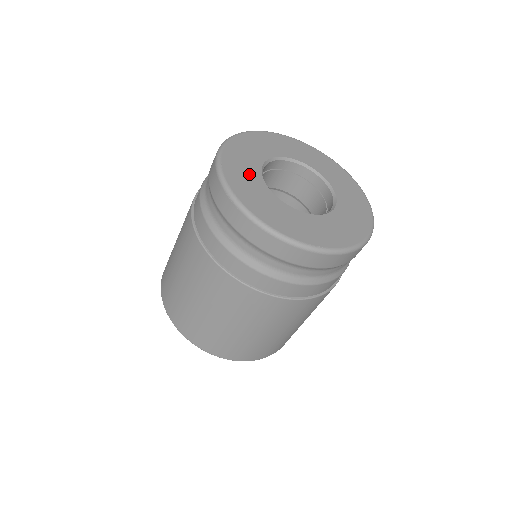
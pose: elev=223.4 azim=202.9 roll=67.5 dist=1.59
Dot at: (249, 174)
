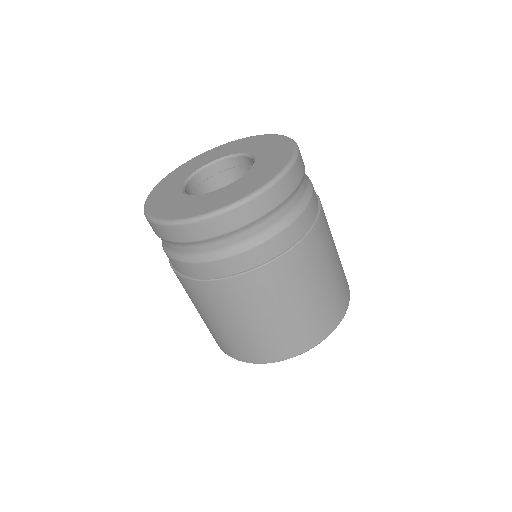
Dot at: (183, 175)
